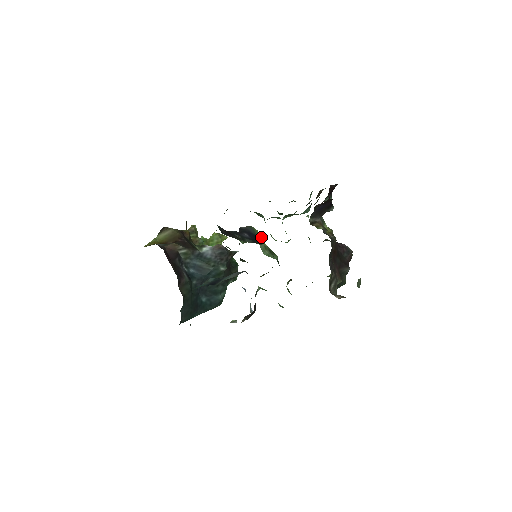
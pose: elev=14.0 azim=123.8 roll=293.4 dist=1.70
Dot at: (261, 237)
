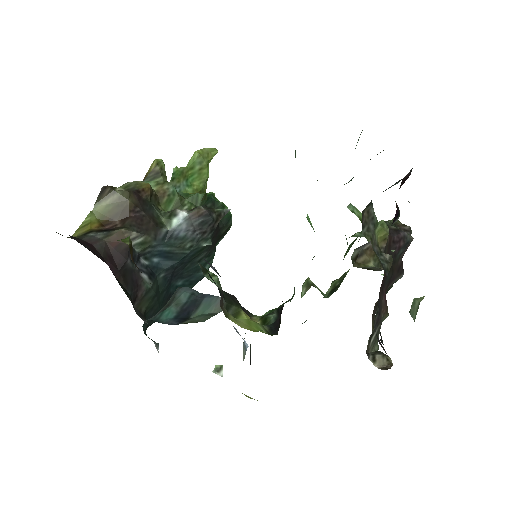
Dot at: occluded
